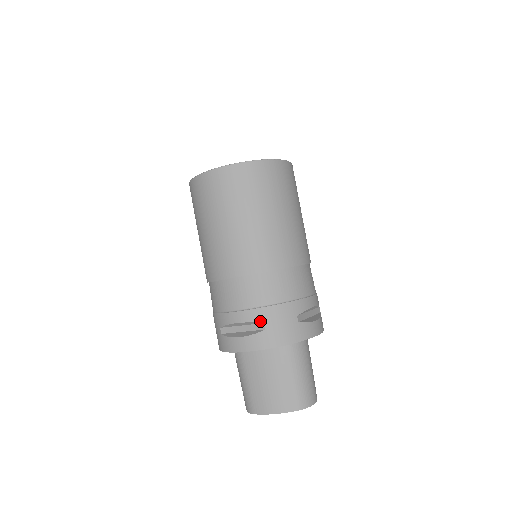
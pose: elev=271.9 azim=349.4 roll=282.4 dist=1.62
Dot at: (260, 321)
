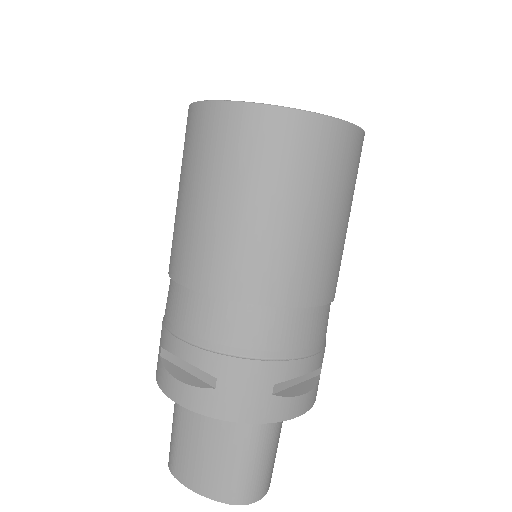
Dot at: (212, 373)
